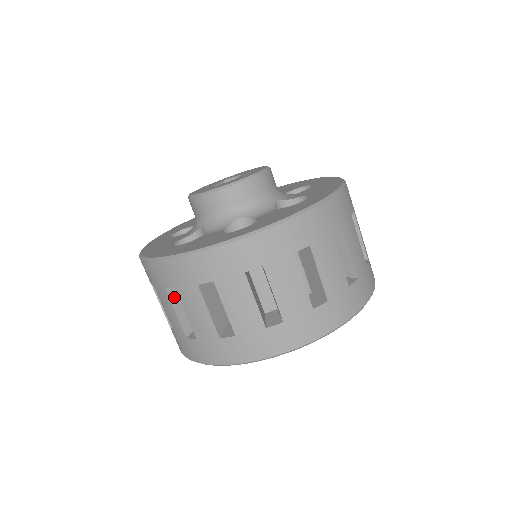
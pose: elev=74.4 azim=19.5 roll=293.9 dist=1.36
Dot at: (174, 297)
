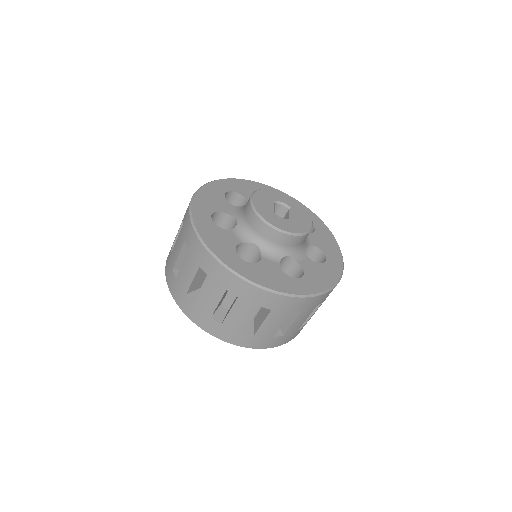
Dot at: (224, 294)
